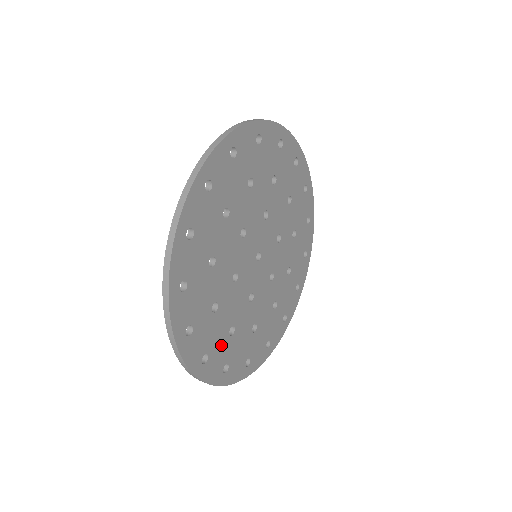
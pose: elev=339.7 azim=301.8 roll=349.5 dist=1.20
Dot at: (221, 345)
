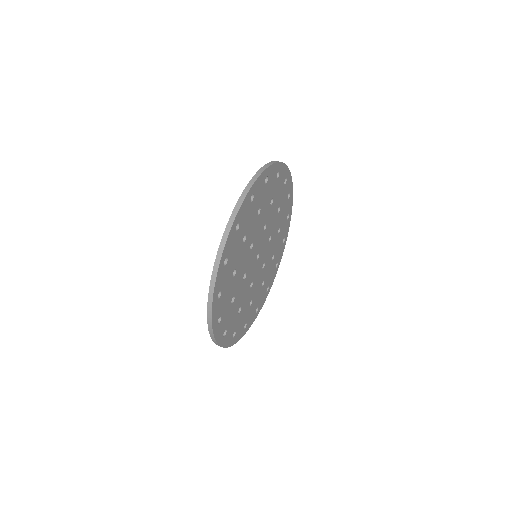
Dot at: (233, 321)
